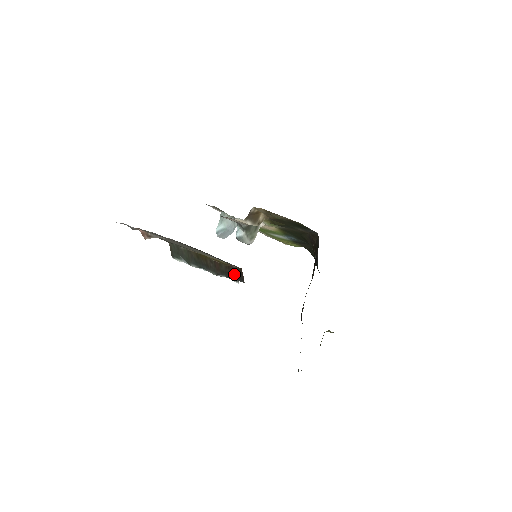
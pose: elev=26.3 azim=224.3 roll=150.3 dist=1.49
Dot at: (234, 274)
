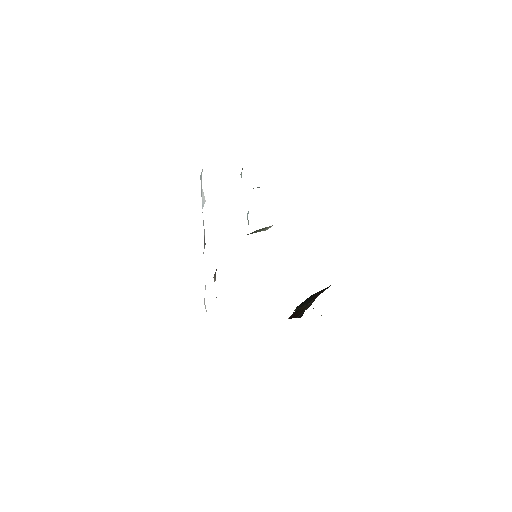
Dot at: occluded
